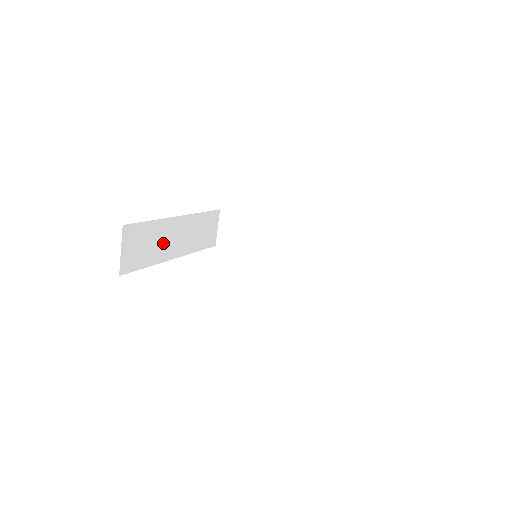
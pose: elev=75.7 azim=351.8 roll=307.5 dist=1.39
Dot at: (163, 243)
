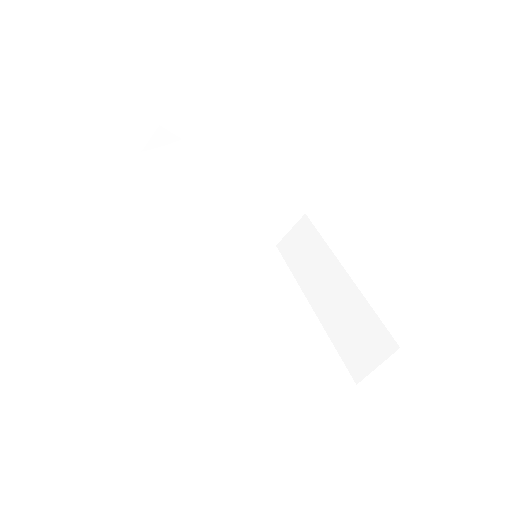
Dot at: occluded
